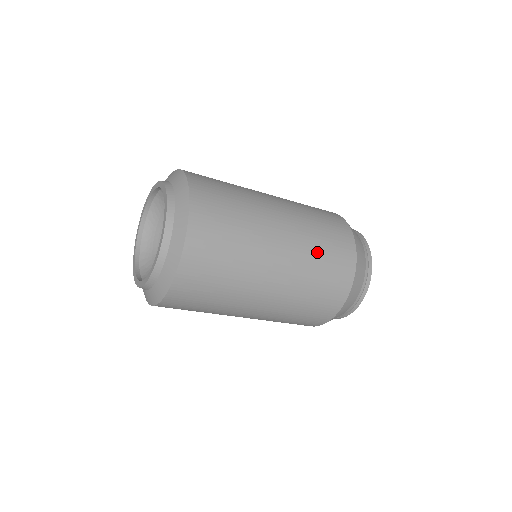
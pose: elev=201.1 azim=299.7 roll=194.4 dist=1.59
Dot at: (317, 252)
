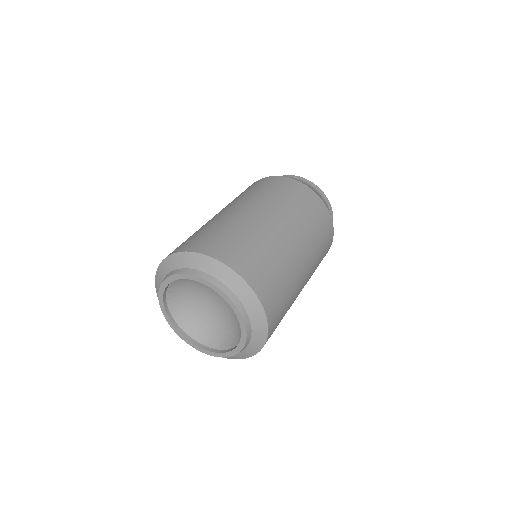
Dot at: occluded
